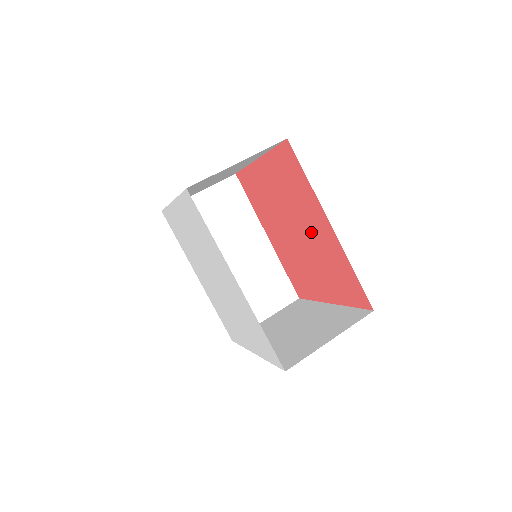
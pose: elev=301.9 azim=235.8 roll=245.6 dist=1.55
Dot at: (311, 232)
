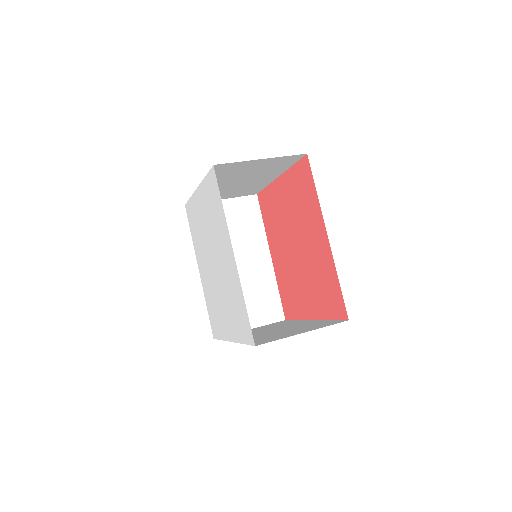
Dot at: (309, 244)
